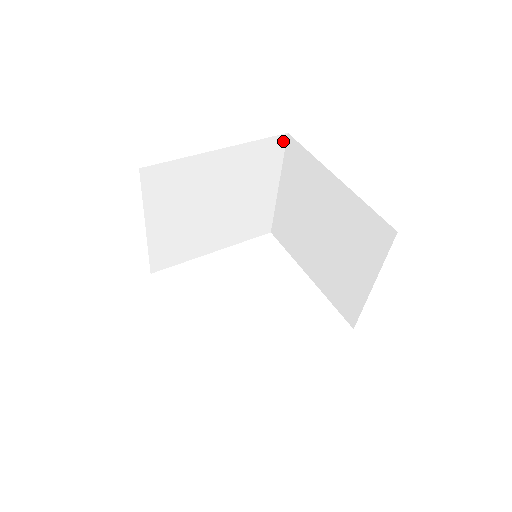
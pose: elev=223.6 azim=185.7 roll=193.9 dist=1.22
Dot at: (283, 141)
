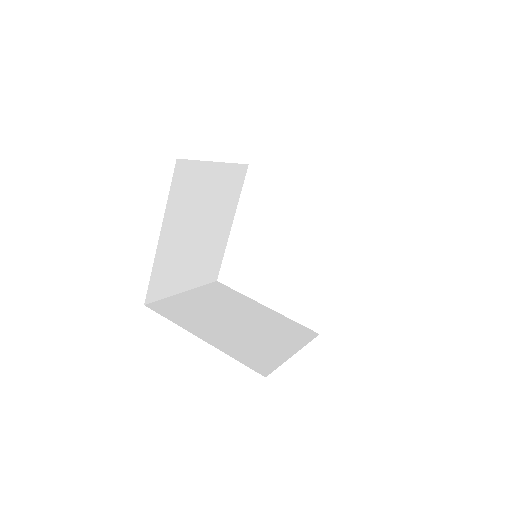
Dot at: occluded
